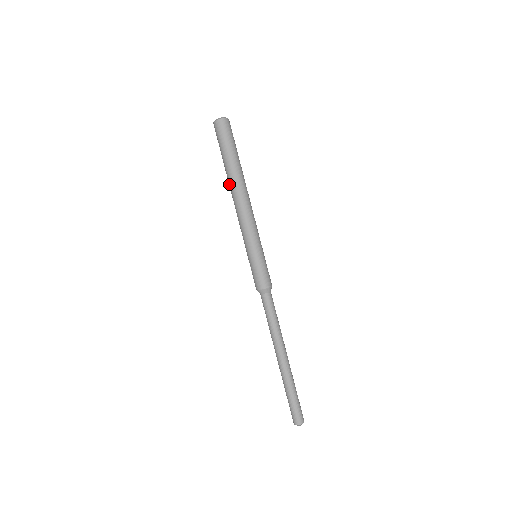
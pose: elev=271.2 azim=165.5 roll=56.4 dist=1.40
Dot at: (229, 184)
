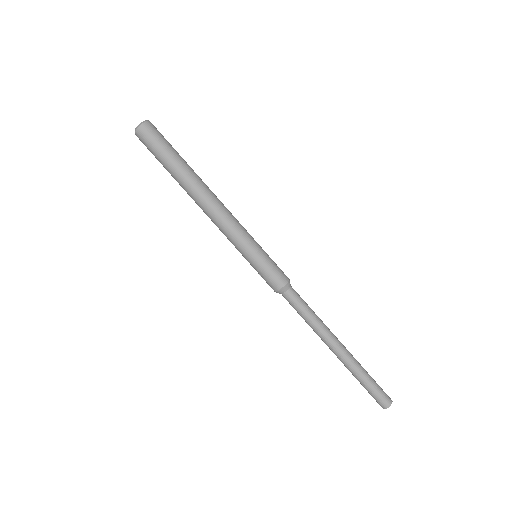
Dot at: (187, 193)
